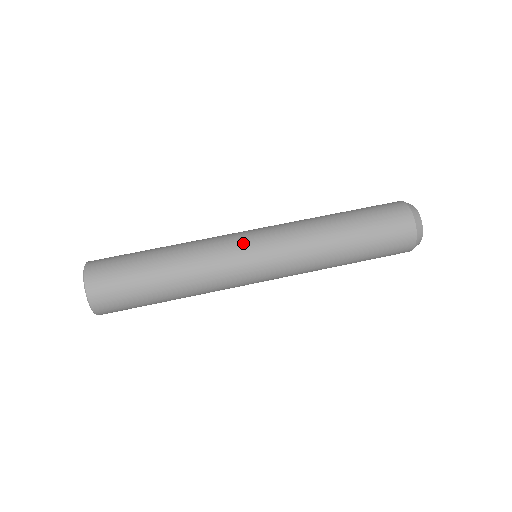
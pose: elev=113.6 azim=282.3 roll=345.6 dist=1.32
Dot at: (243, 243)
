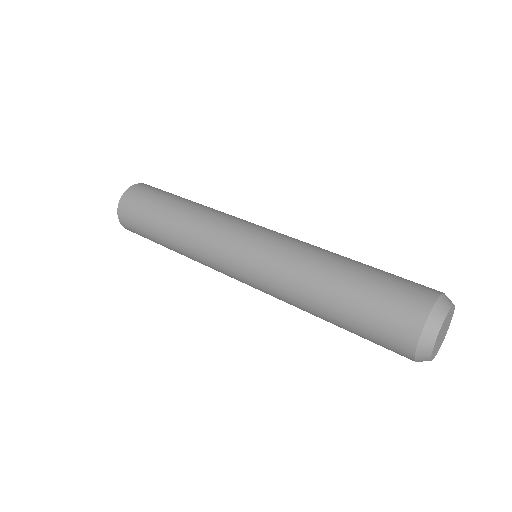
Dot at: (231, 243)
